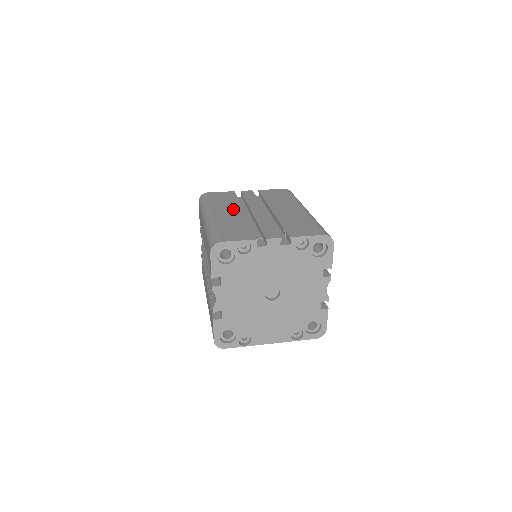
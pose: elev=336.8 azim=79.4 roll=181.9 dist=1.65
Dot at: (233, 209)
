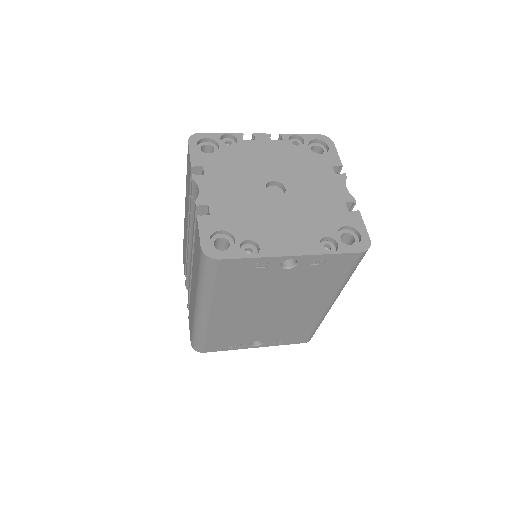
Dot at: occluded
